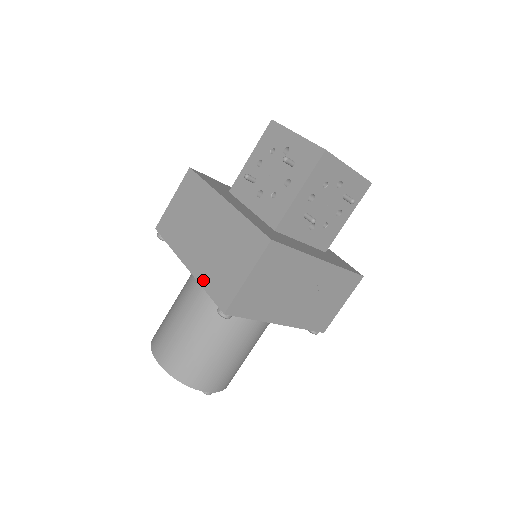
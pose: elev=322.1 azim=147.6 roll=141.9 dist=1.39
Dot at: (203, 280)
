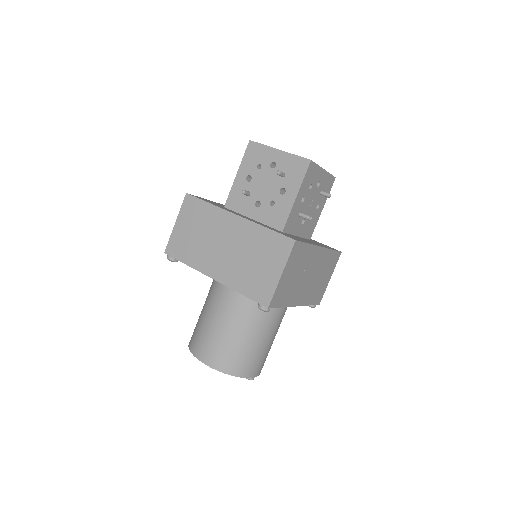
Dot at: (236, 286)
